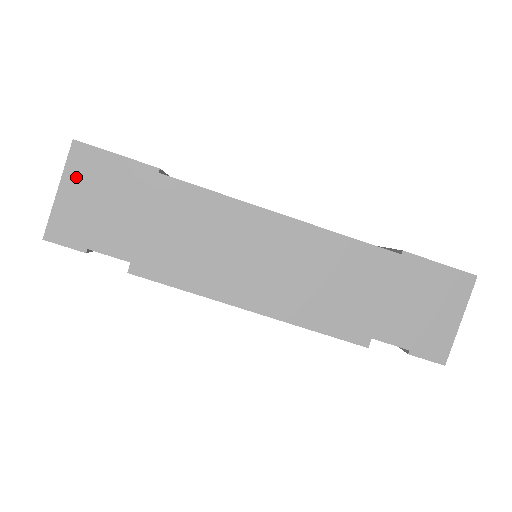
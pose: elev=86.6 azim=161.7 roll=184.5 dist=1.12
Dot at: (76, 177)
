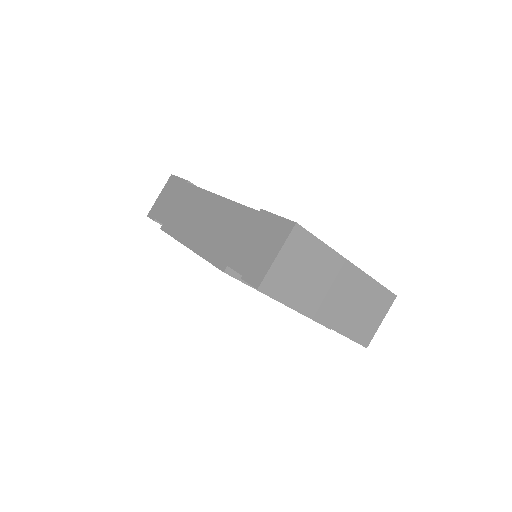
Dot at: (166, 189)
